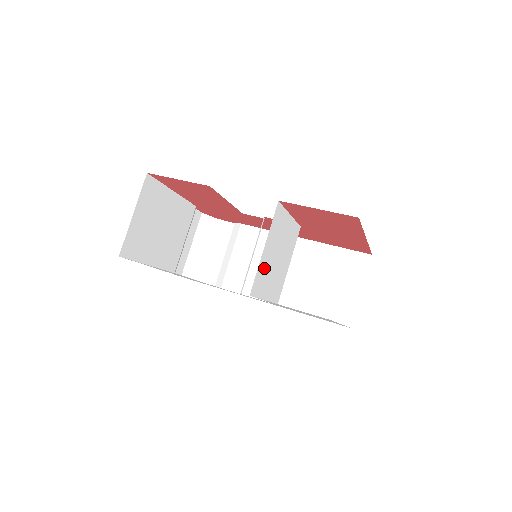
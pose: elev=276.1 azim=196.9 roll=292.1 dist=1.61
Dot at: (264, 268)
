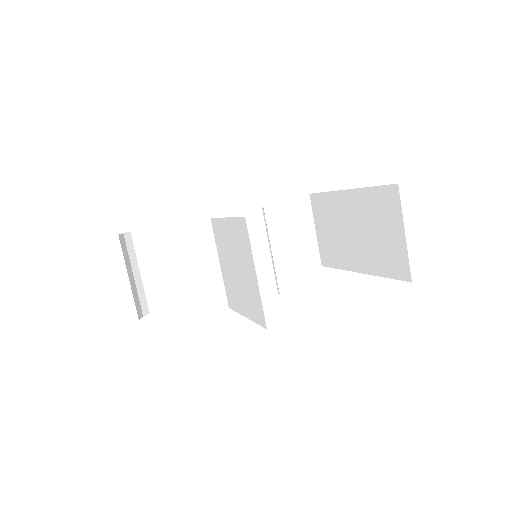
Dot at: occluded
